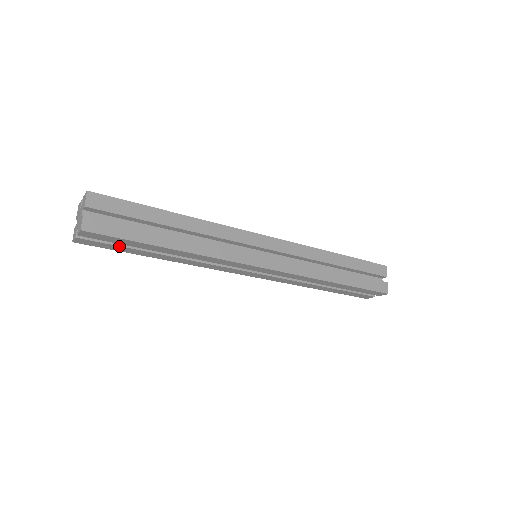
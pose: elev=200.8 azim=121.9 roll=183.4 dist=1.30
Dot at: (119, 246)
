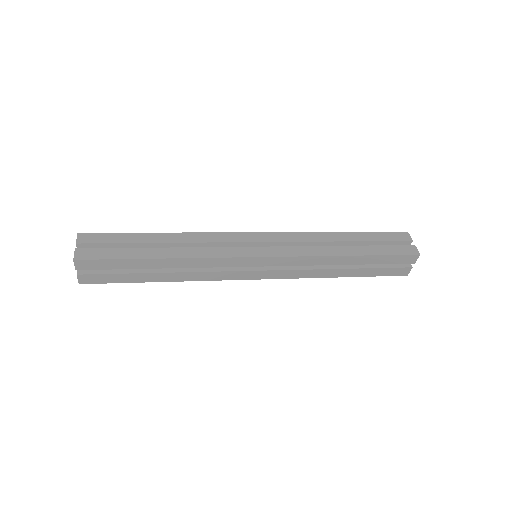
Dot at: (117, 274)
